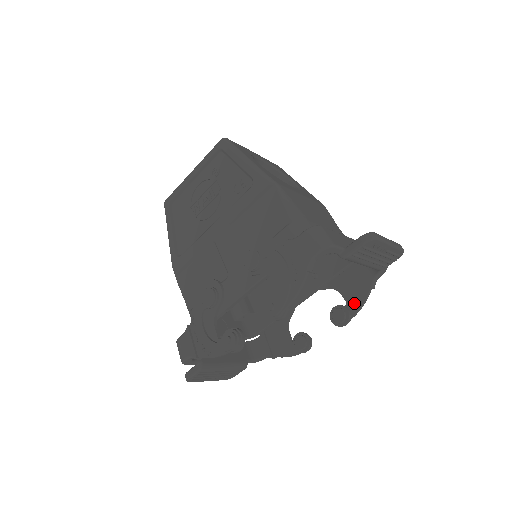
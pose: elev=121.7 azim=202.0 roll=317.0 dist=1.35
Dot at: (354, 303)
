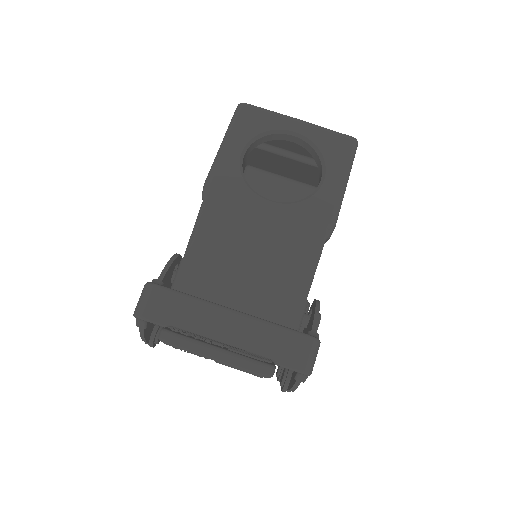
Dot at: (293, 378)
